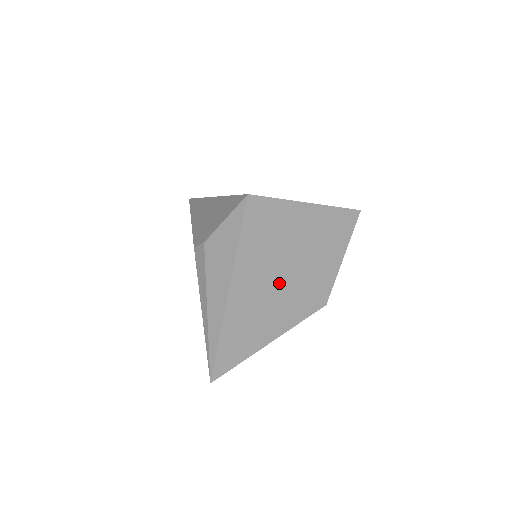
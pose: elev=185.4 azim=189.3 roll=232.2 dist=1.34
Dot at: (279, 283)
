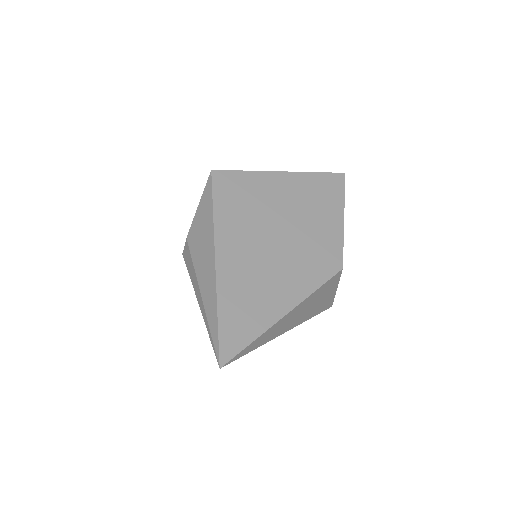
Dot at: (274, 250)
